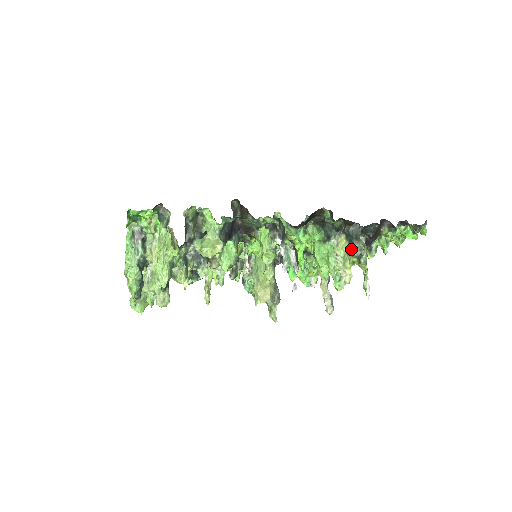
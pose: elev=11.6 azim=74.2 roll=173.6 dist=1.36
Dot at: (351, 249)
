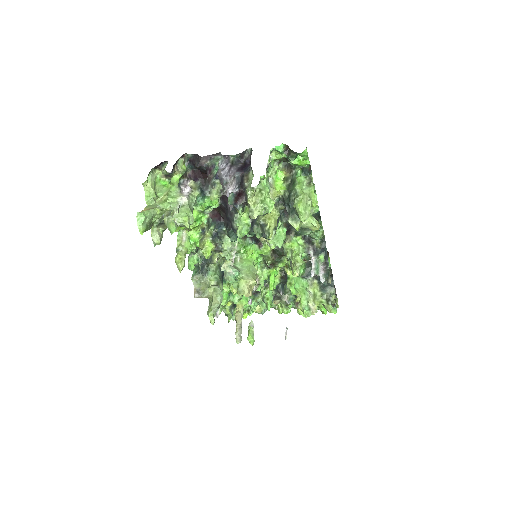
Dot at: (323, 292)
